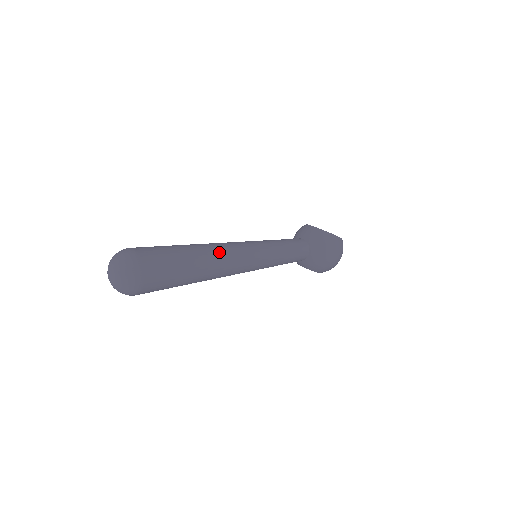
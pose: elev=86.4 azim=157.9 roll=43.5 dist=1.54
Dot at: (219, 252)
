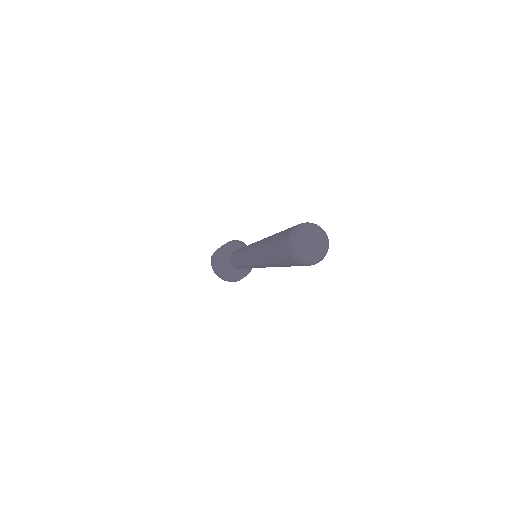
Dot at: occluded
